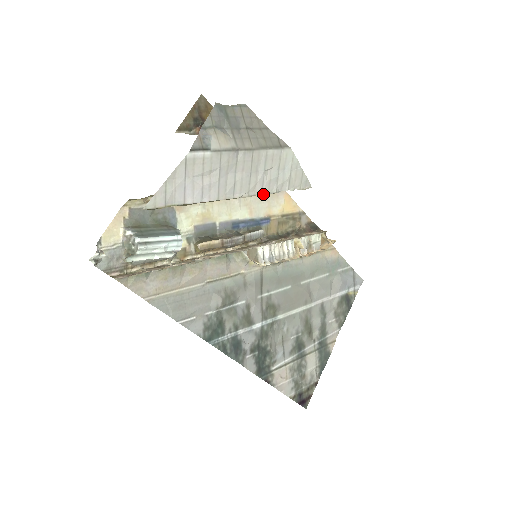
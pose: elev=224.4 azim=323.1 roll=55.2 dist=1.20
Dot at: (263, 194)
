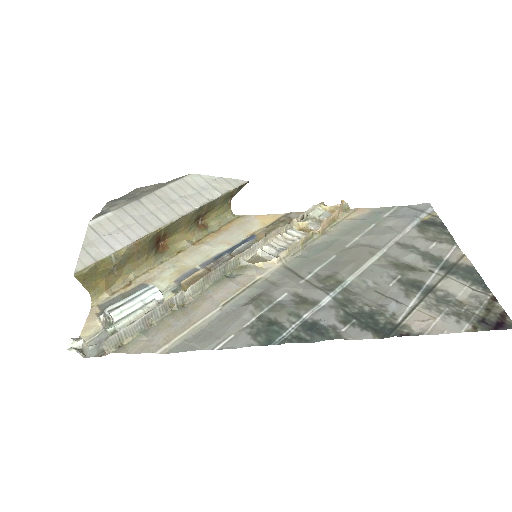
Dot at: (197, 209)
